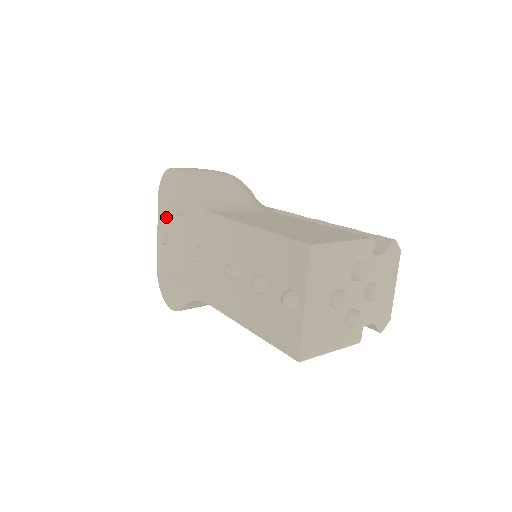
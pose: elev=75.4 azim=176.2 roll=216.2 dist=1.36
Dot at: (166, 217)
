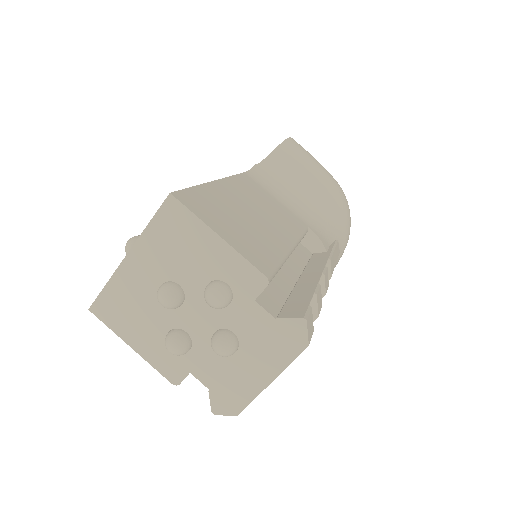
Dot at: occluded
